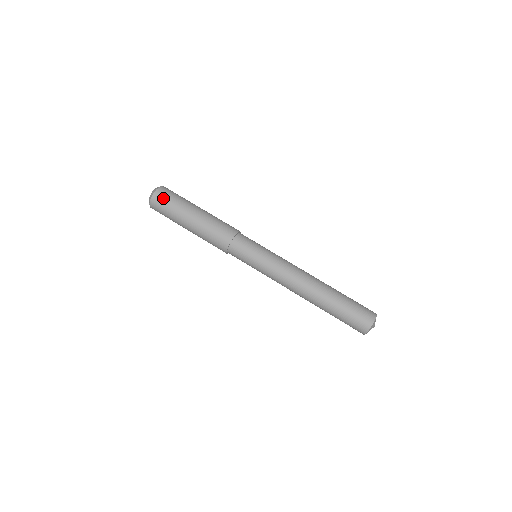
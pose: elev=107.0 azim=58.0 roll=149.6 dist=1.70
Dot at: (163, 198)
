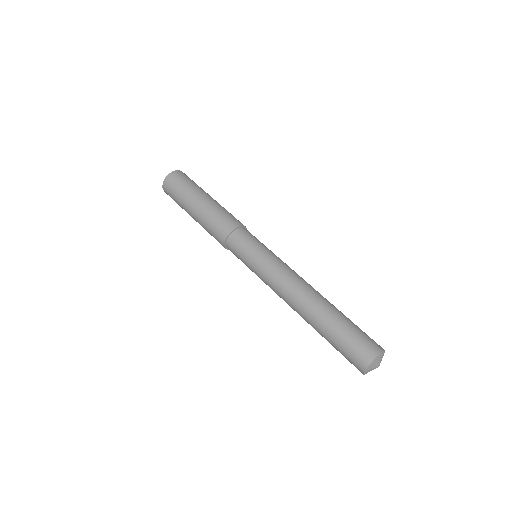
Dot at: (179, 177)
